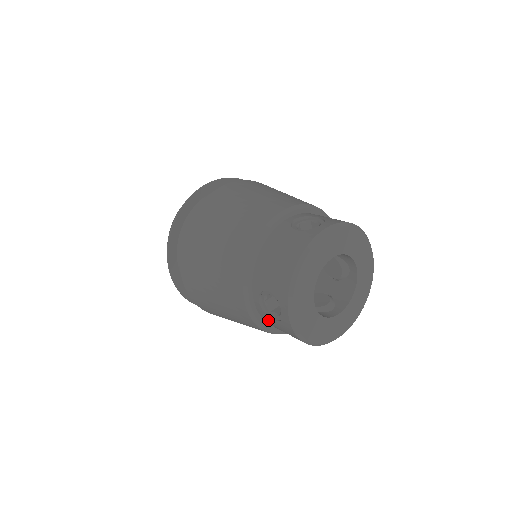
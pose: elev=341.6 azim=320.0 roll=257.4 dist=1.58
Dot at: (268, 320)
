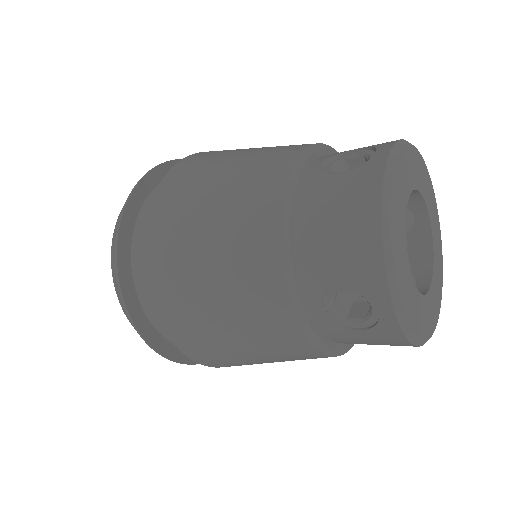
Dot at: (341, 336)
